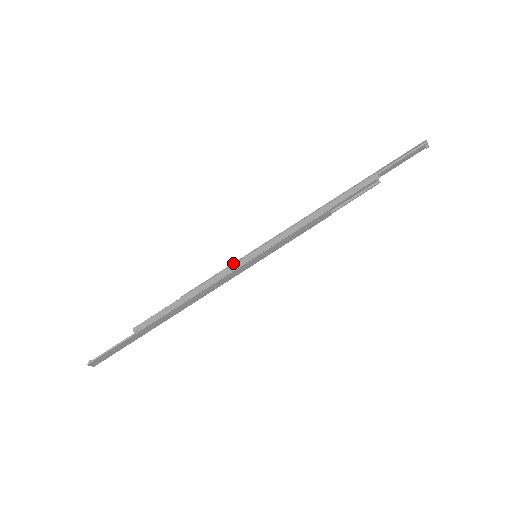
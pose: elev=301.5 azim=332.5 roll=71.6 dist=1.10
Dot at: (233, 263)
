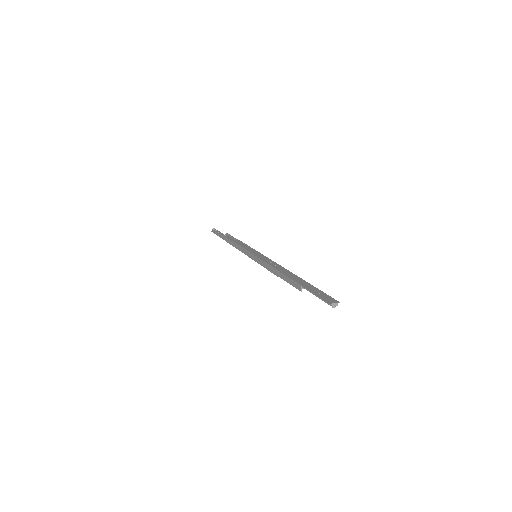
Dot at: (246, 250)
